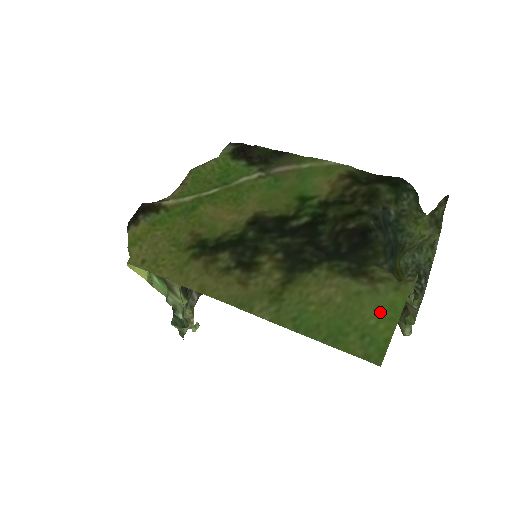
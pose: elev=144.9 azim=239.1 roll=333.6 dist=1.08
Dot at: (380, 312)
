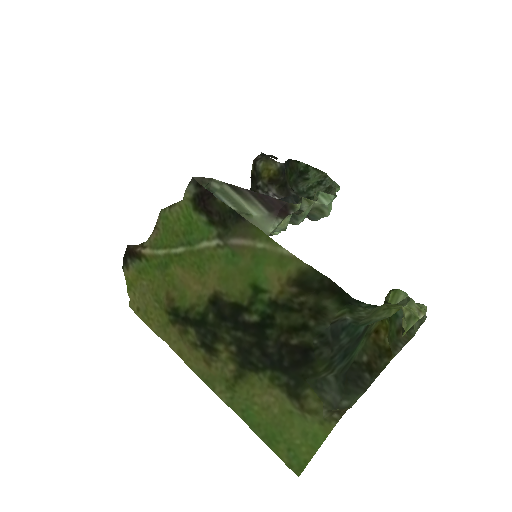
Dot at: (305, 437)
